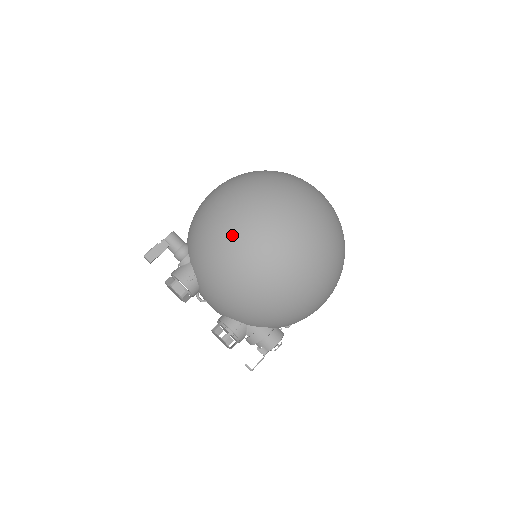
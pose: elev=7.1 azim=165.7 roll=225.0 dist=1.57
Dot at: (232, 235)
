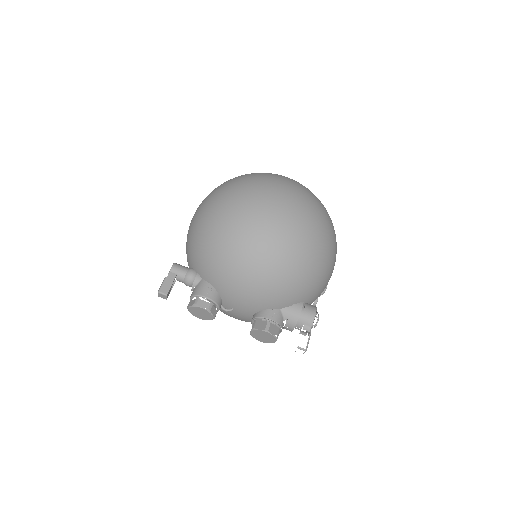
Dot at: (229, 224)
